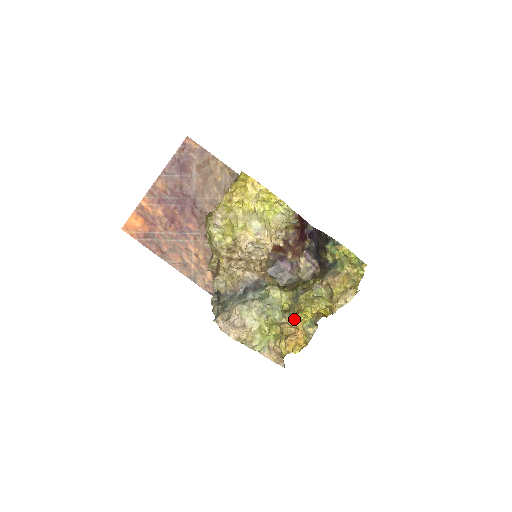
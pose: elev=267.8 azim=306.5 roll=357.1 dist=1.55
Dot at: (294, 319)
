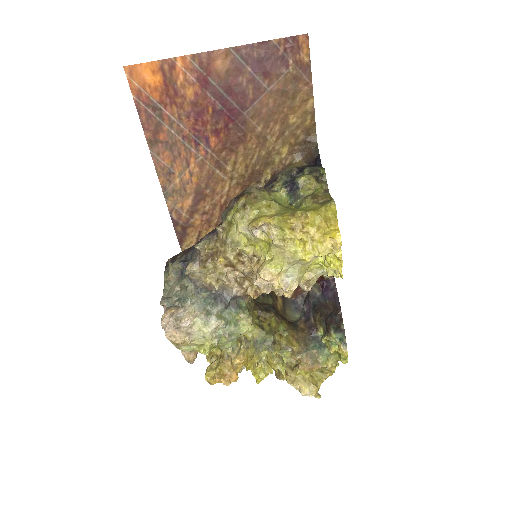
Dot at: (240, 357)
